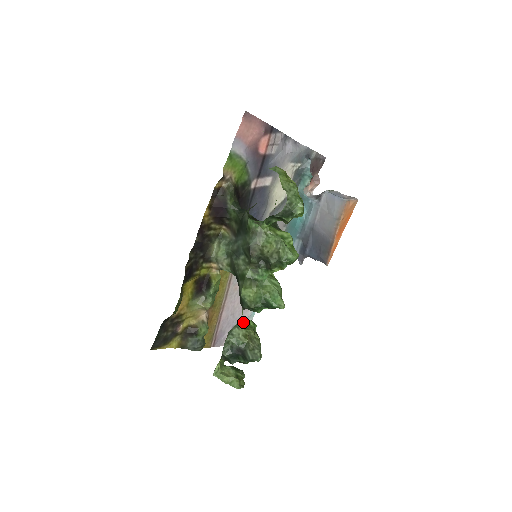
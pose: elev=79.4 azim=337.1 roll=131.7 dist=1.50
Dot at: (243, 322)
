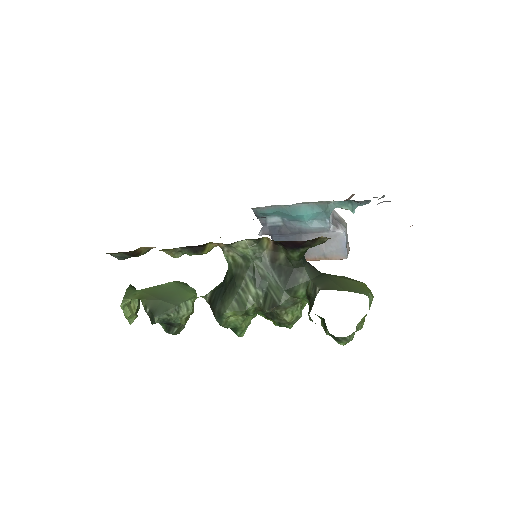
Dot at: occluded
